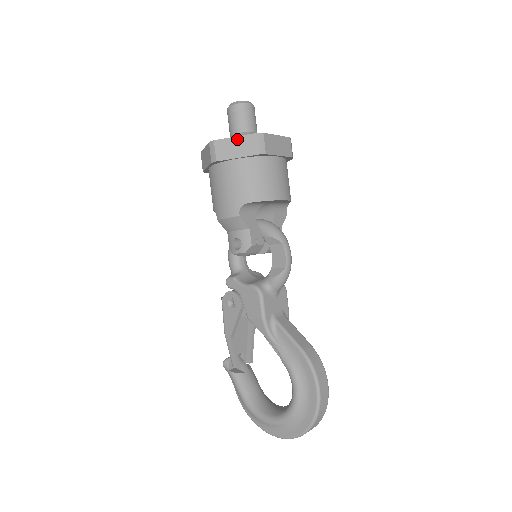
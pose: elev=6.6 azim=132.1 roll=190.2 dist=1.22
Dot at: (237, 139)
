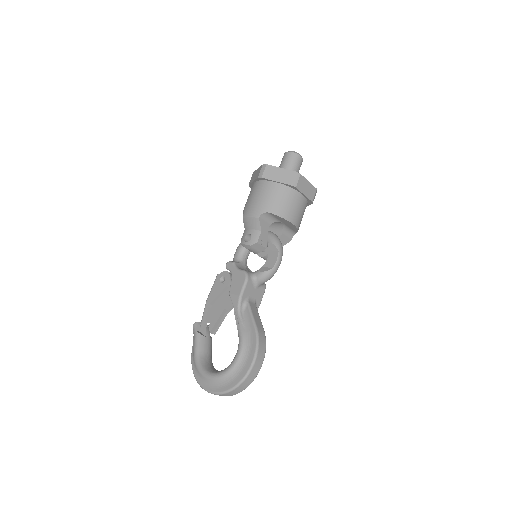
Dot at: (282, 170)
